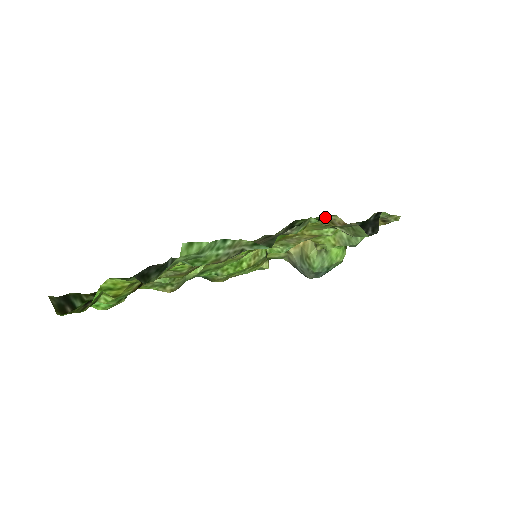
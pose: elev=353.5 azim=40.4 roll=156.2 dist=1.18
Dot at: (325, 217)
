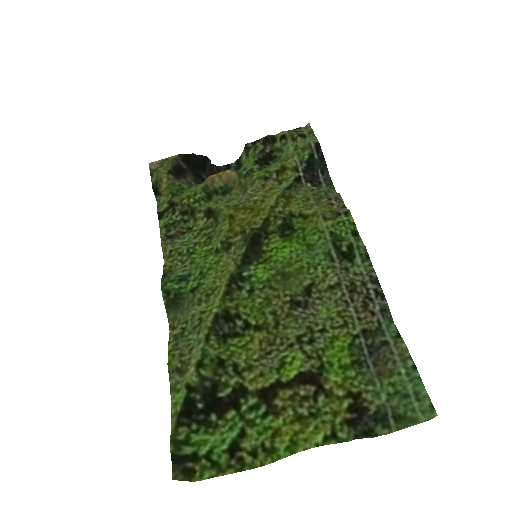
Dot at: (350, 223)
